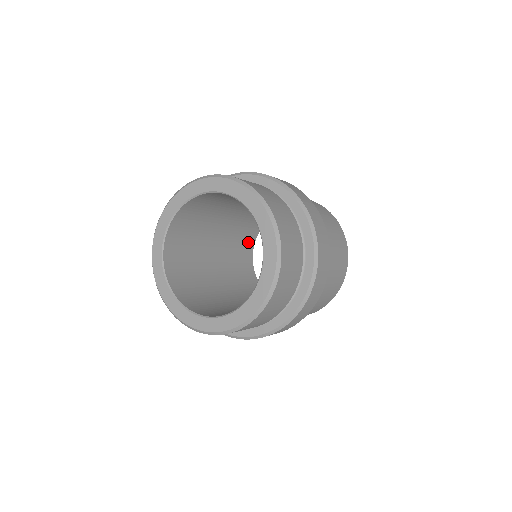
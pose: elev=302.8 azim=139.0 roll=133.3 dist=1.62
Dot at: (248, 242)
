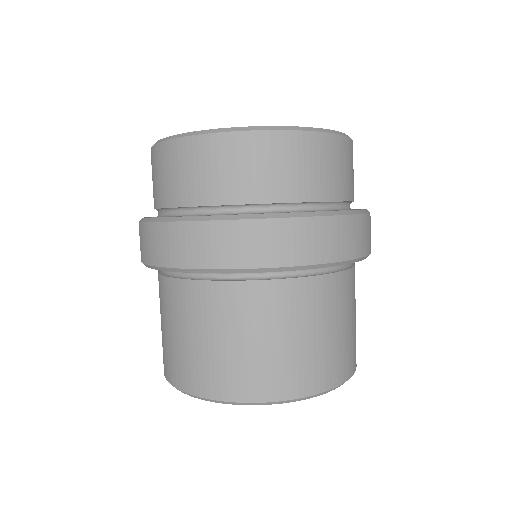
Dot at: occluded
